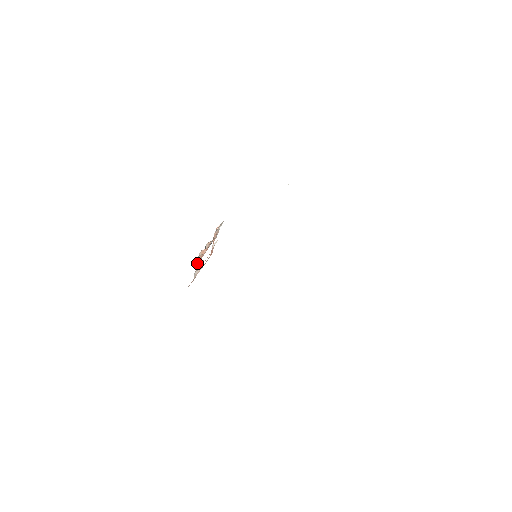
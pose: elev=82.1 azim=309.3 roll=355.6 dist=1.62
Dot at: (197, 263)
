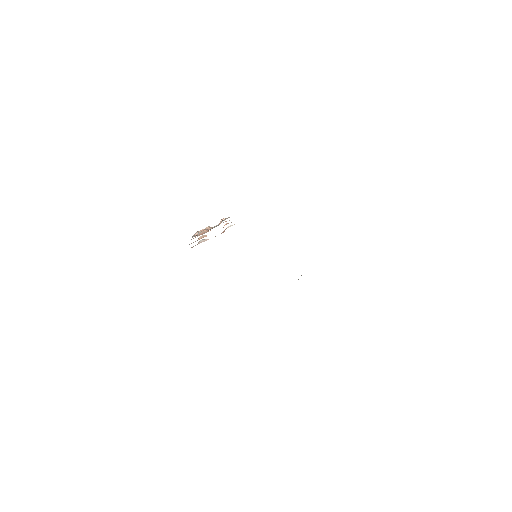
Dot at: (197, 236)
